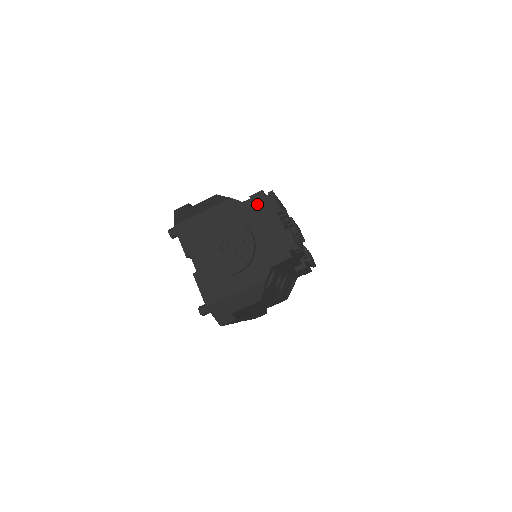
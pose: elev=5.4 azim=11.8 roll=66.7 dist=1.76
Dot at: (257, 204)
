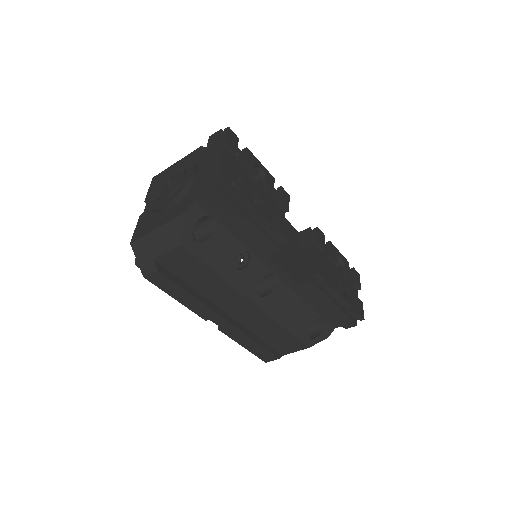
Dot at: (211, 141)
